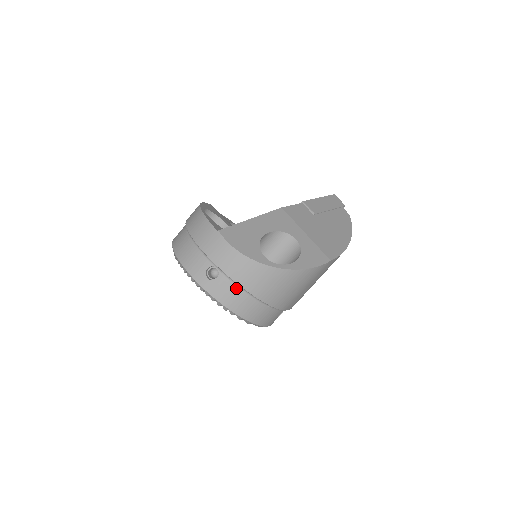
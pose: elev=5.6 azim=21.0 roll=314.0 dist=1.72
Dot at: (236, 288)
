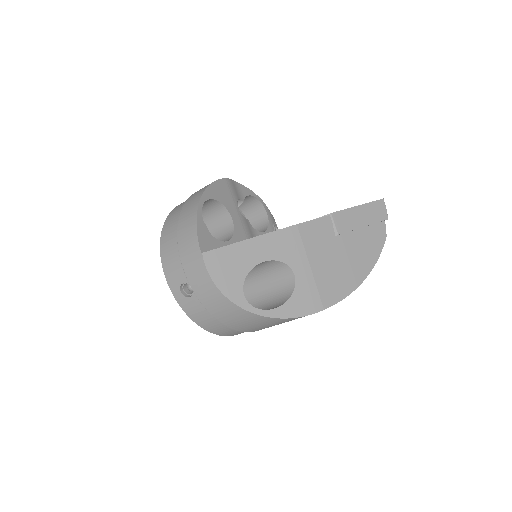
Dot at: (207, 312)
